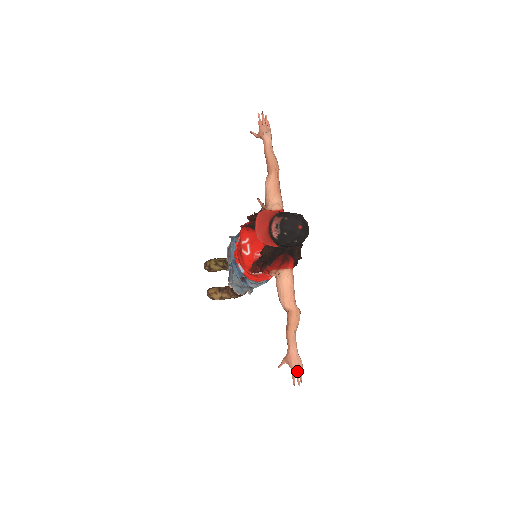
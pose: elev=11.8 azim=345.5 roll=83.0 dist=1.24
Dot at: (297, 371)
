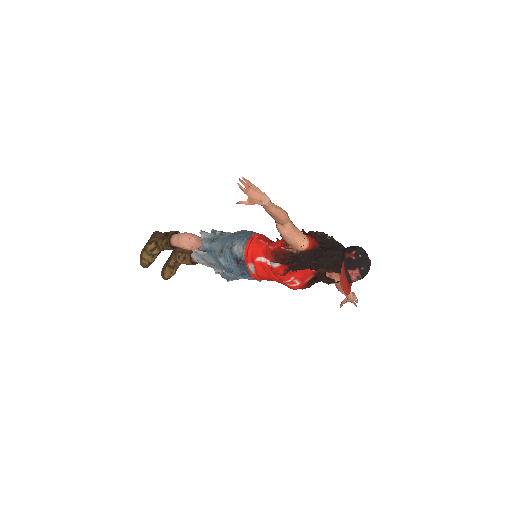
Dot at: (355, 300)
